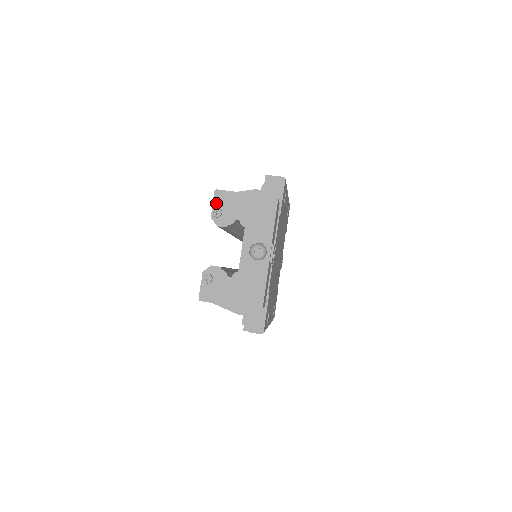
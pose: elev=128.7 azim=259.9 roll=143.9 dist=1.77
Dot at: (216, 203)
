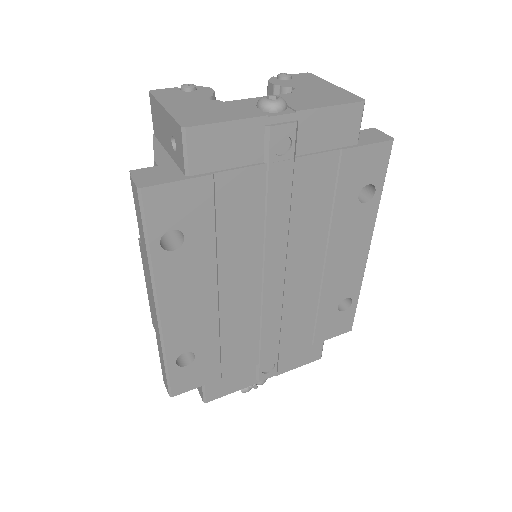
Dot at: (295, 75)
